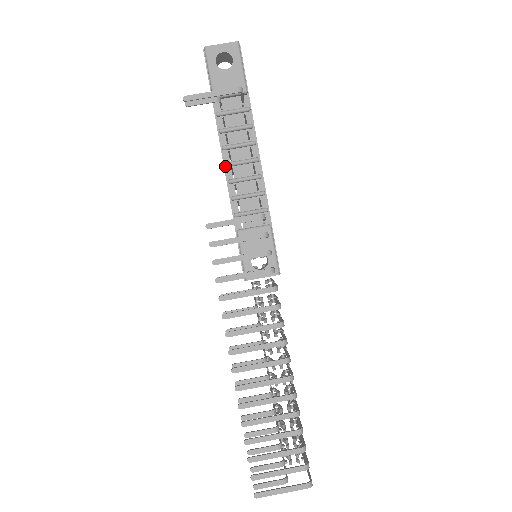
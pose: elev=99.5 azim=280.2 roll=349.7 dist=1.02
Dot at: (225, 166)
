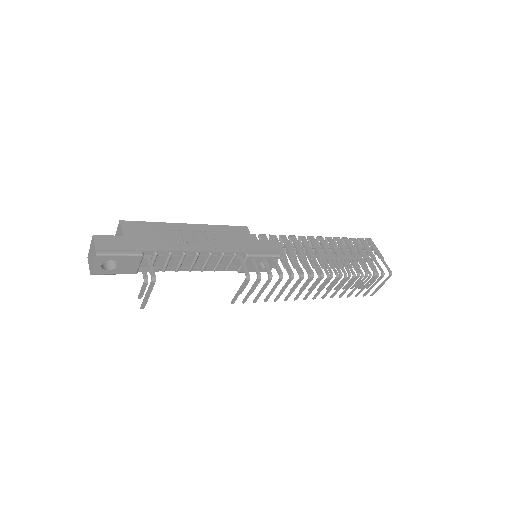
Dot at: (190, 271)
